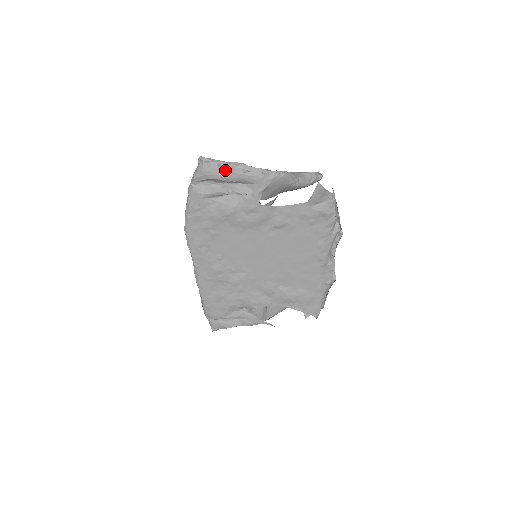
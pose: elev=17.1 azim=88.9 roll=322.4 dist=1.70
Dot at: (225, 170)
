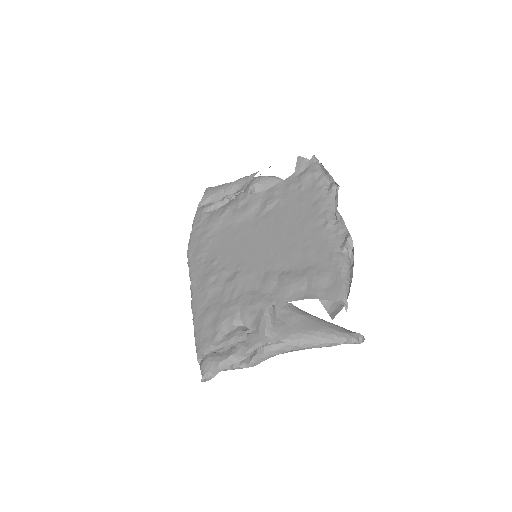
Dot at: (222, 185)
